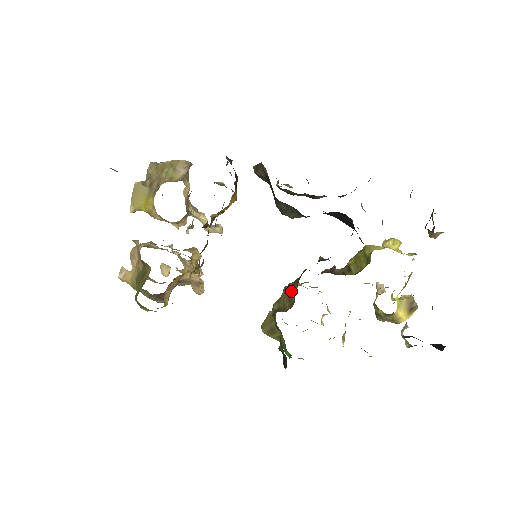
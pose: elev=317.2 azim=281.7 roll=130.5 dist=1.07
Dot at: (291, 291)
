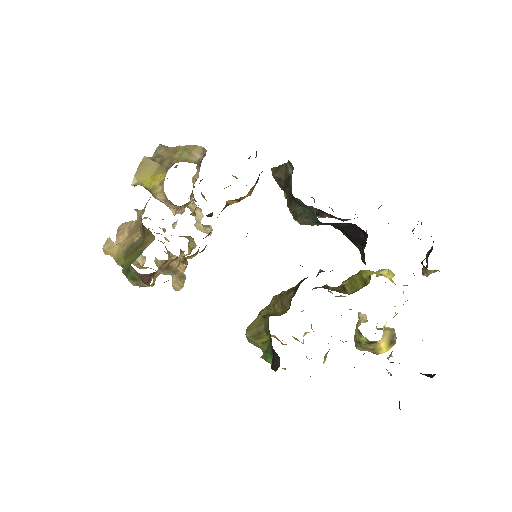
Dot at: (285, 298)
